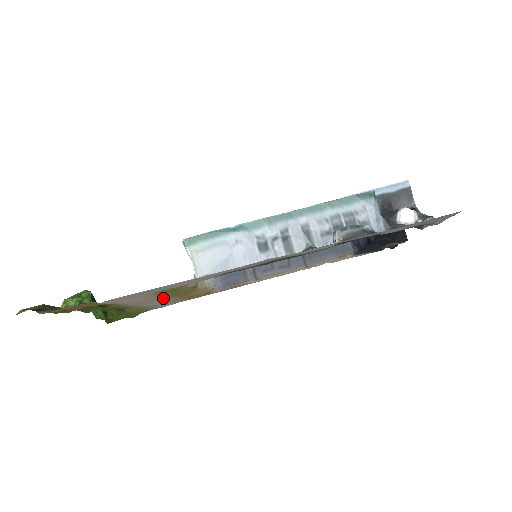
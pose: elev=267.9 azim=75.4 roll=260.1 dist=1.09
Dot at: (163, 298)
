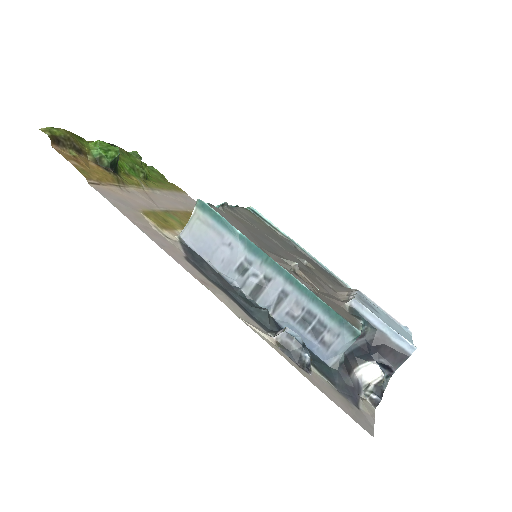
Dot at: (168, 208)
